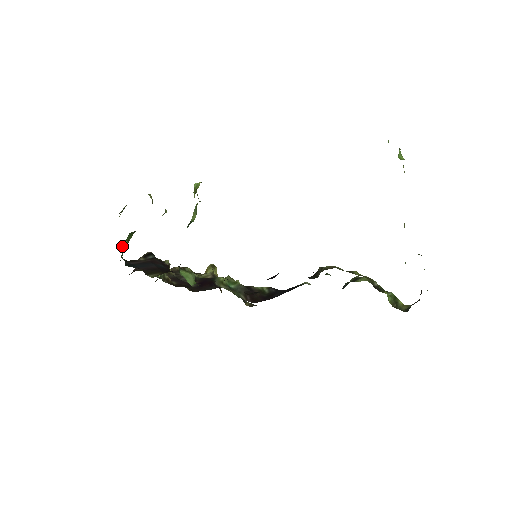
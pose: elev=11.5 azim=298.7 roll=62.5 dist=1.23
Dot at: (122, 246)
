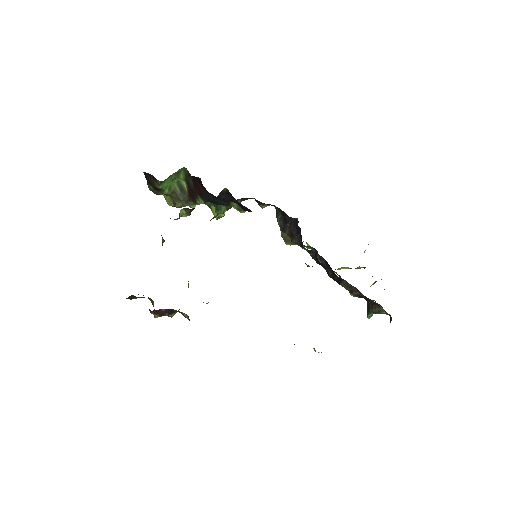
Dot at: (169, 178)
